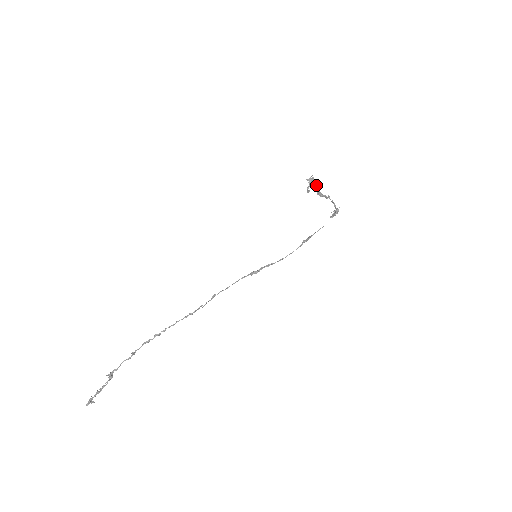
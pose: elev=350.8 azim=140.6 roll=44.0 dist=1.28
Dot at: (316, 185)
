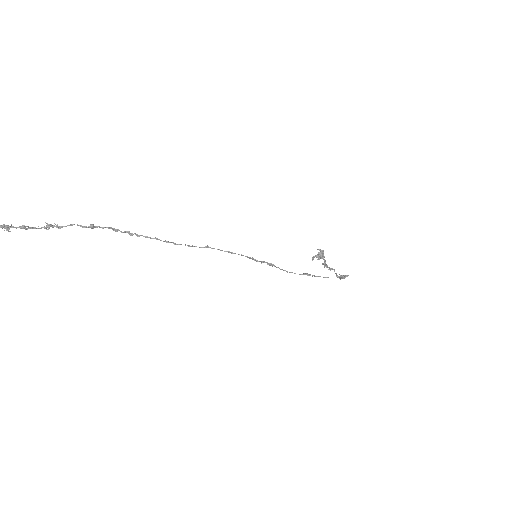
Dot at: (323, 259)
